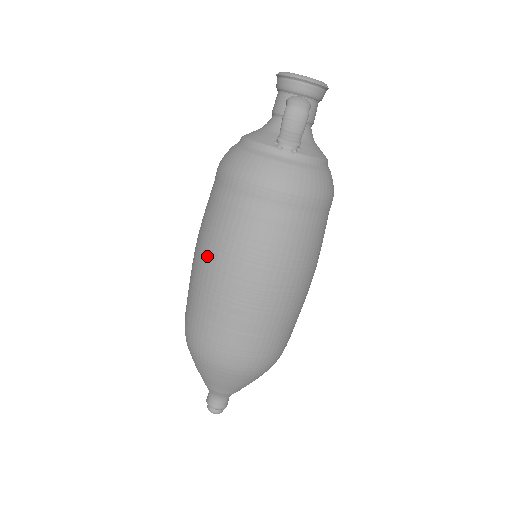
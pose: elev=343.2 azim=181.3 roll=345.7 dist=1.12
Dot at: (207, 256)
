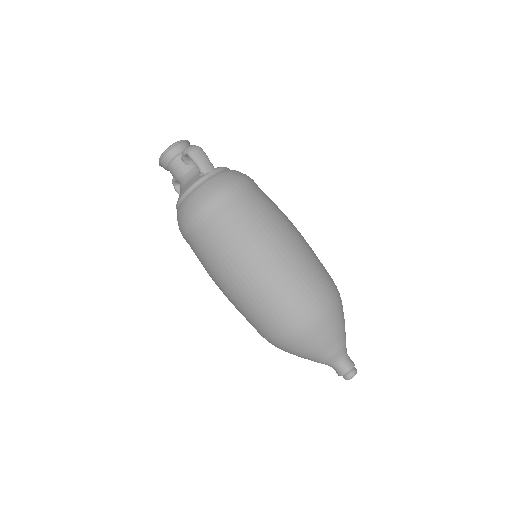
Dot at: (240, 262)
